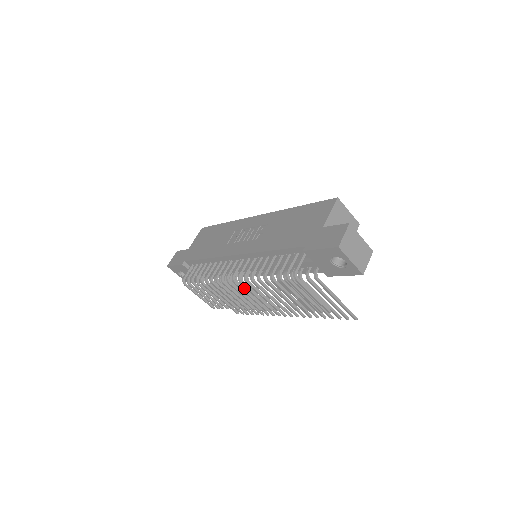
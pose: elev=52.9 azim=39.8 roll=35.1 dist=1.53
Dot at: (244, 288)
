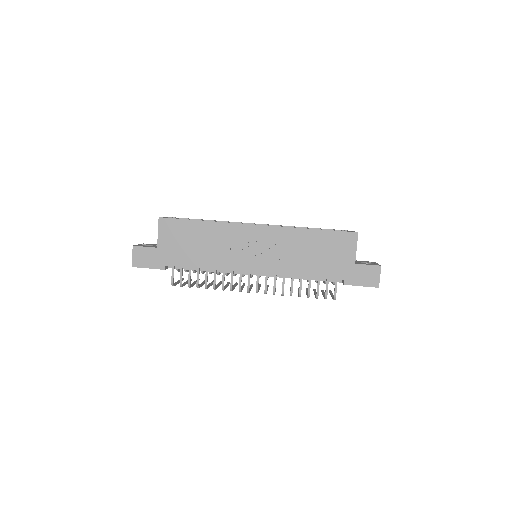
Dot at: (236, 274)
